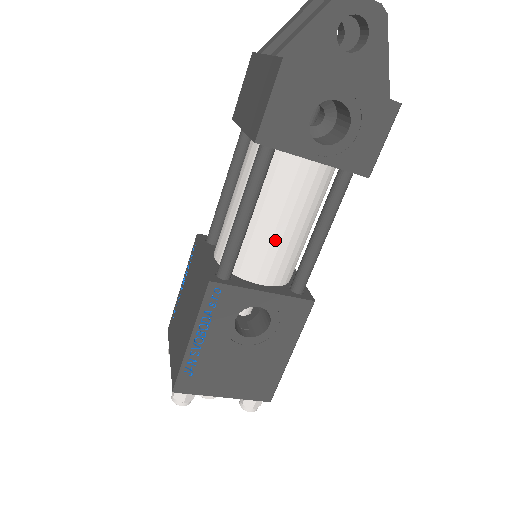
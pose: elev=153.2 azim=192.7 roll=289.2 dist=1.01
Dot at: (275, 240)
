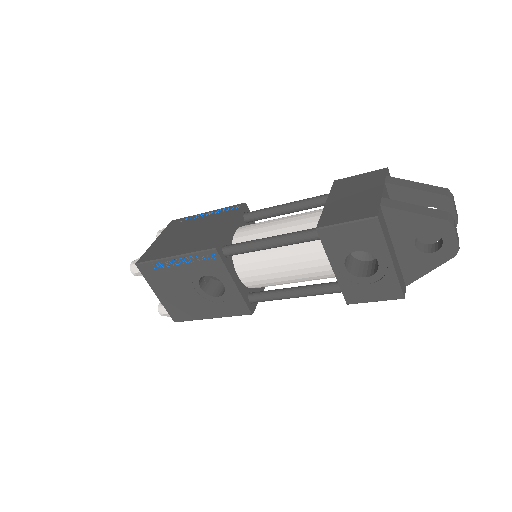
Dot at: (270, 269)
